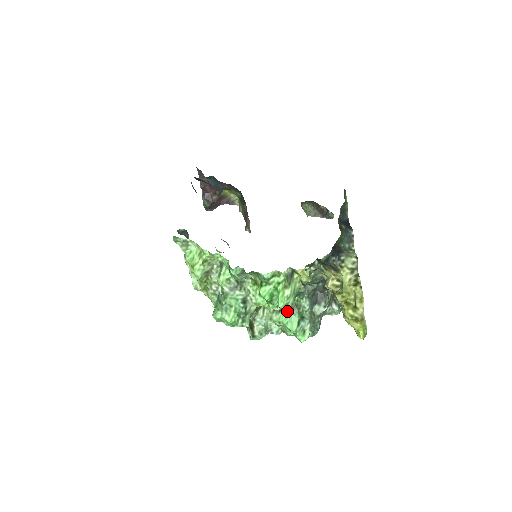
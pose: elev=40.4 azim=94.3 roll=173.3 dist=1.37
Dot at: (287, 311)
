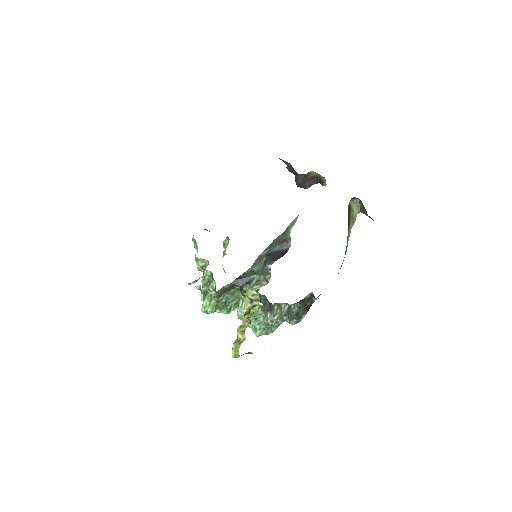
Dot at: (223, 313)
